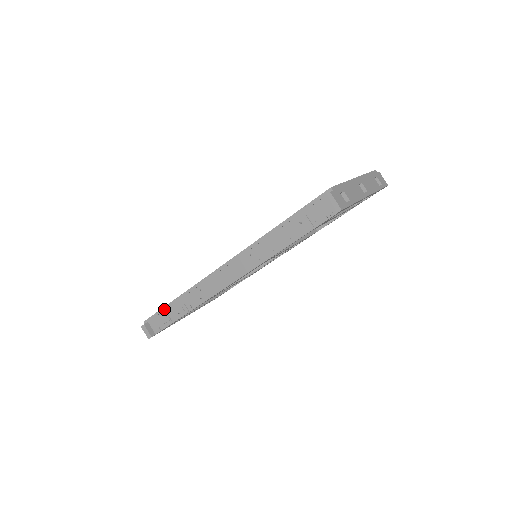
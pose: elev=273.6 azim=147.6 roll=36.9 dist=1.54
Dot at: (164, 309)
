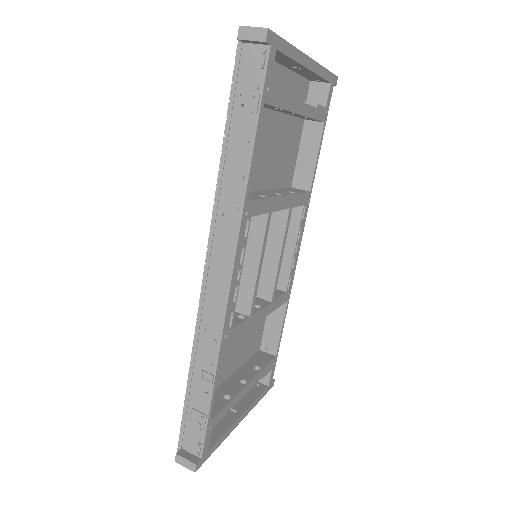
Dot at: (186, 406)
